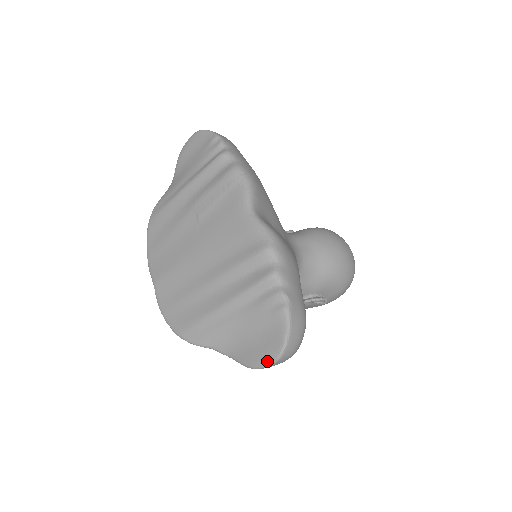
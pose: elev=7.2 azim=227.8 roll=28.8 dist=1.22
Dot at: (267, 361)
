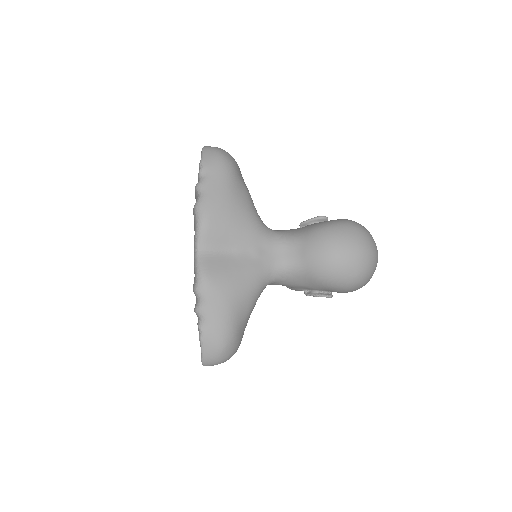
Dot at: occluded
